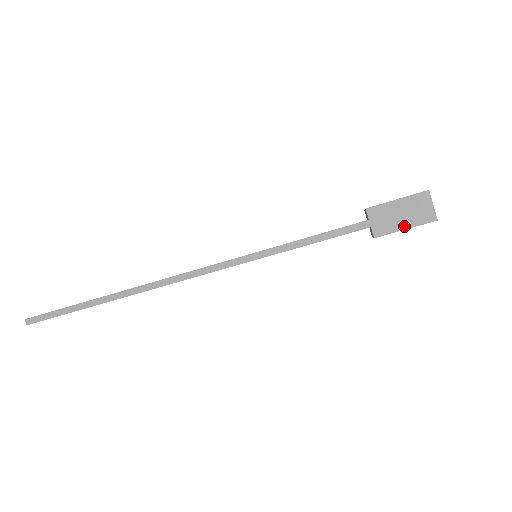
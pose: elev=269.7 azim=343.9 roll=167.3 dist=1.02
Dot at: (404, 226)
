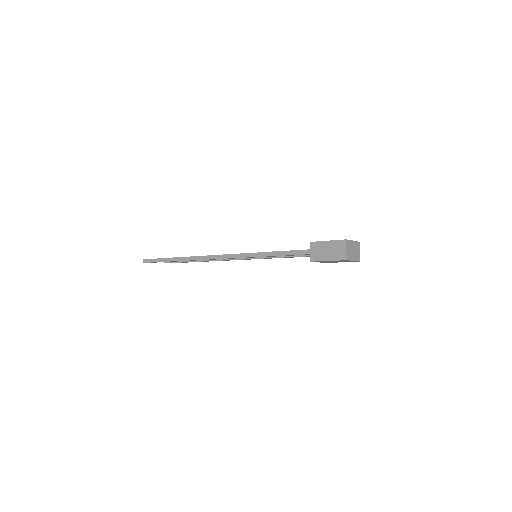
Dot at: (328, 259)
